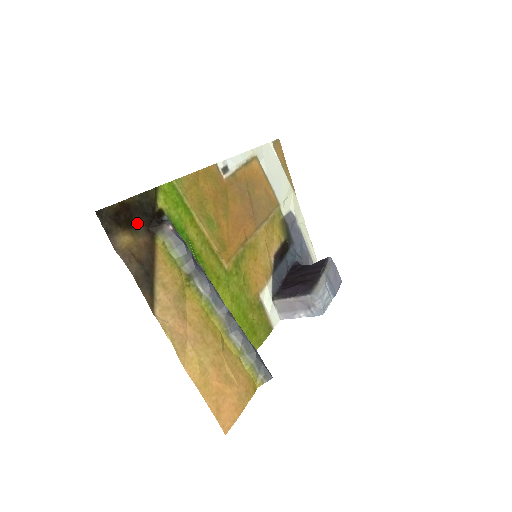
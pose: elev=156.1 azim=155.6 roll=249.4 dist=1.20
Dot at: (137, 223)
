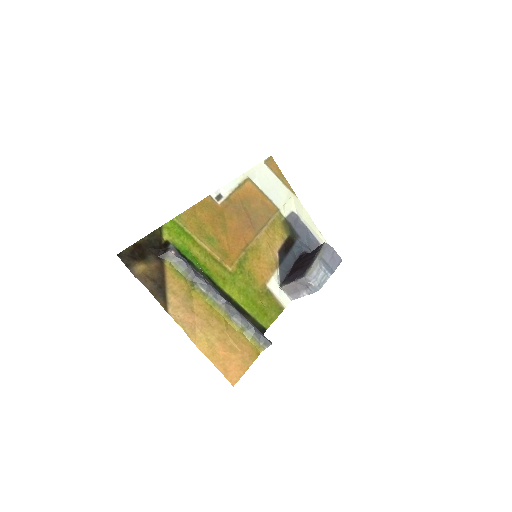
Dot at: (149, 255)
